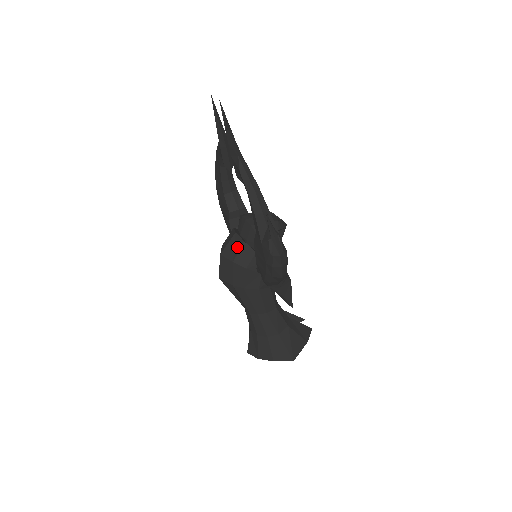
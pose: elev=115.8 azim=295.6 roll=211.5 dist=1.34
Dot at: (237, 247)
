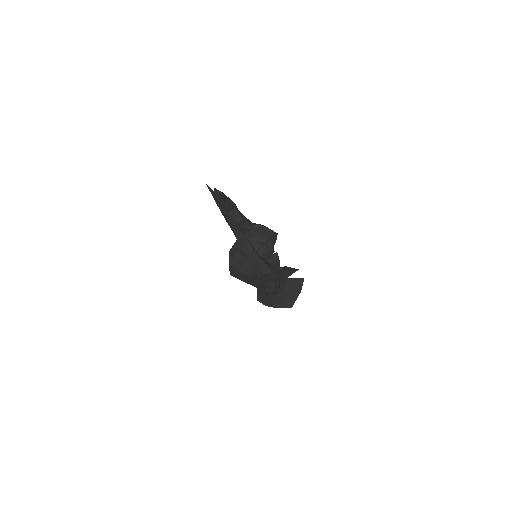
Dot at: (241, 262)
